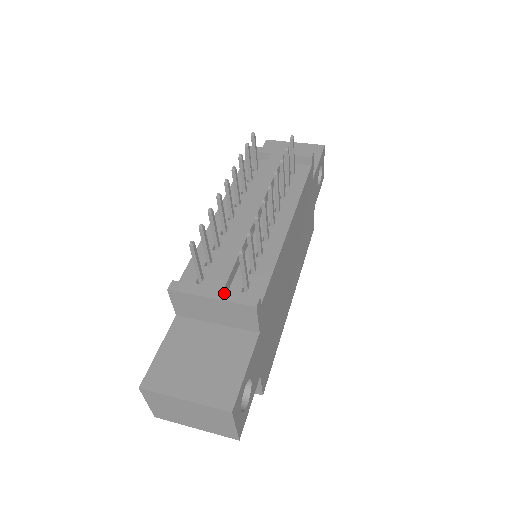
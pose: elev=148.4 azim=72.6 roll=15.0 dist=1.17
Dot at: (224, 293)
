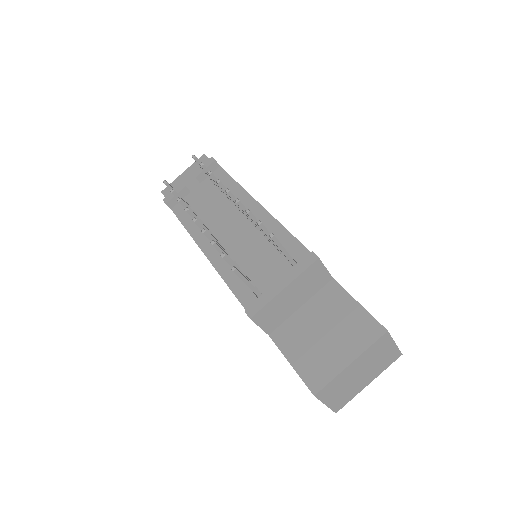
Dot at: (288, 276)
